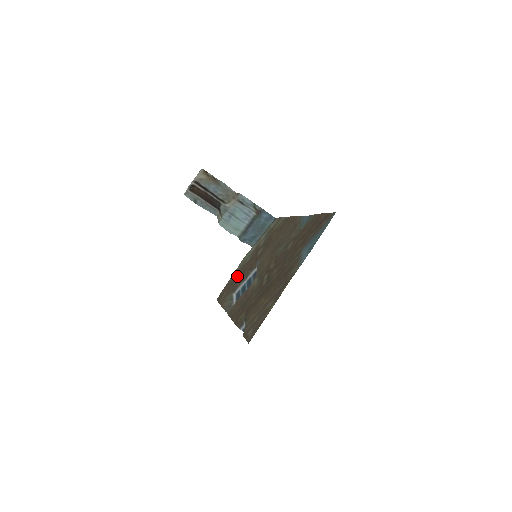
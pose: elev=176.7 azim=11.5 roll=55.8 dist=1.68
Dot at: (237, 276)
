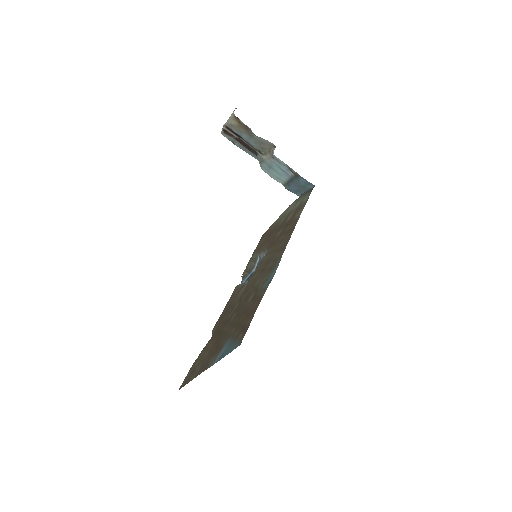
Dot at: (269, 234)
